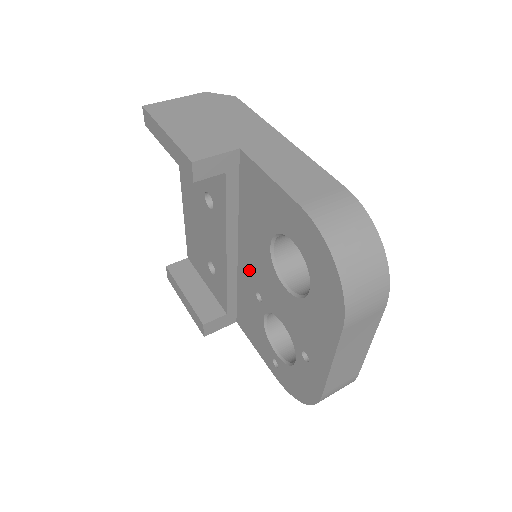
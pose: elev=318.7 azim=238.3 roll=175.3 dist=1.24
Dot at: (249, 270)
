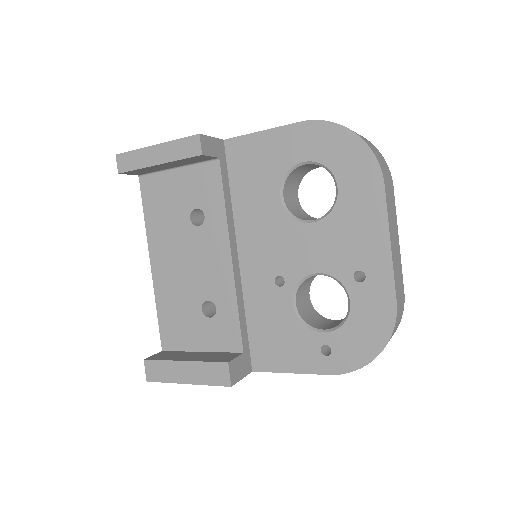
Dot at: (259, 261)
